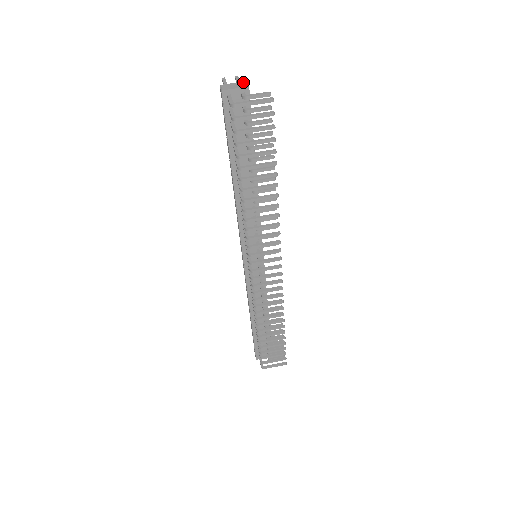
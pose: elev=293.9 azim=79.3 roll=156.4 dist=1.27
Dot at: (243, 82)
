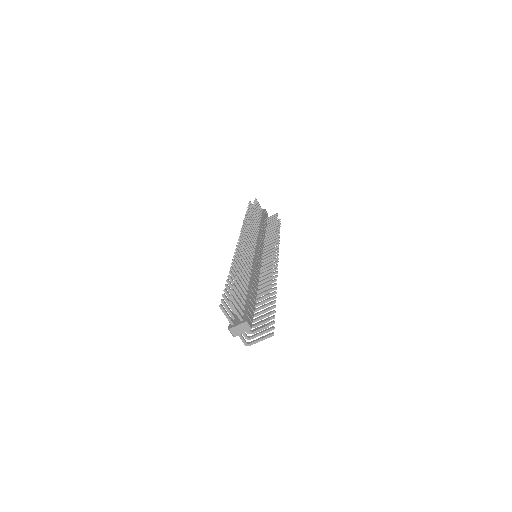
Dot at: (244, 324)
